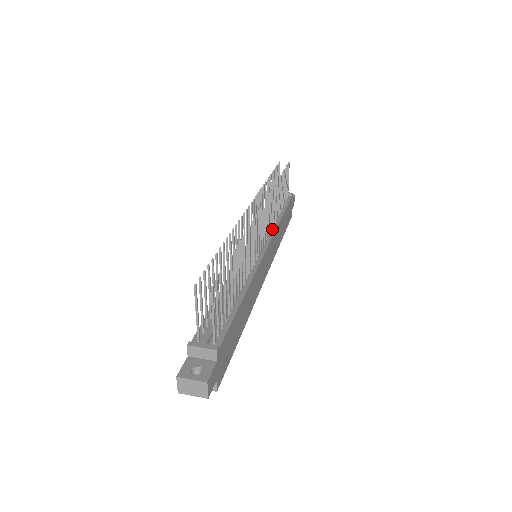
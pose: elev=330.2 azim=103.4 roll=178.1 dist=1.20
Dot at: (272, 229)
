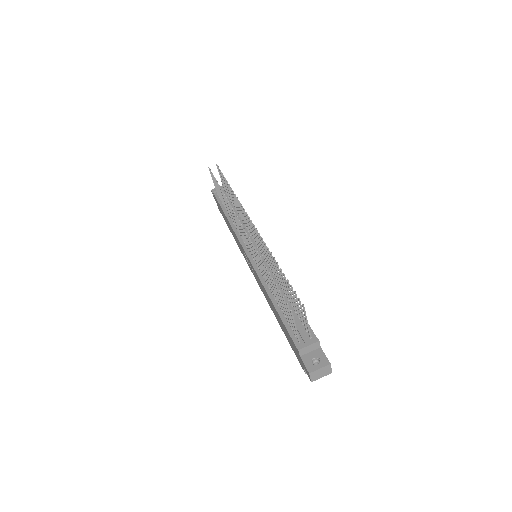
Dot at: occluded
